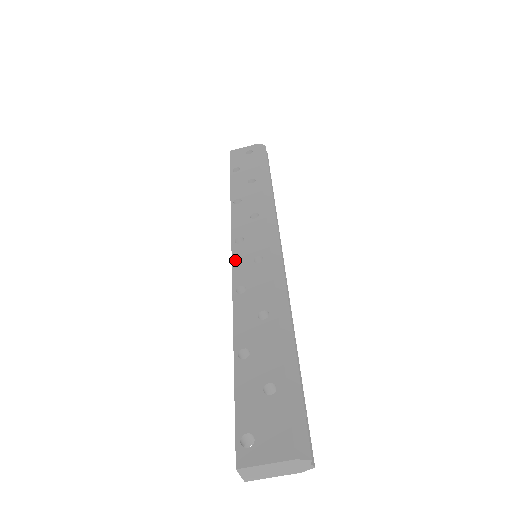
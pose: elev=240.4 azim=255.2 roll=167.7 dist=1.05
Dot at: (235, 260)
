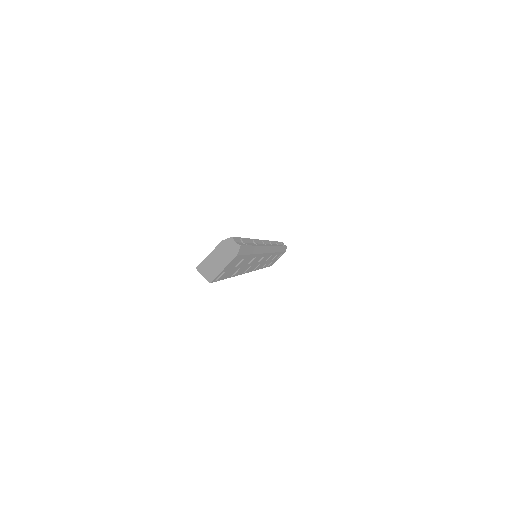
Dot at: occluded
